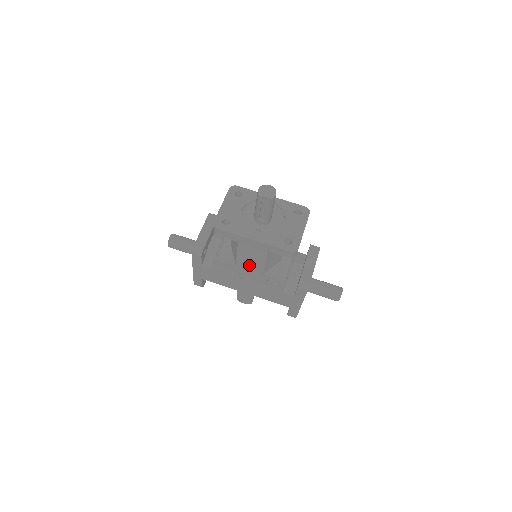
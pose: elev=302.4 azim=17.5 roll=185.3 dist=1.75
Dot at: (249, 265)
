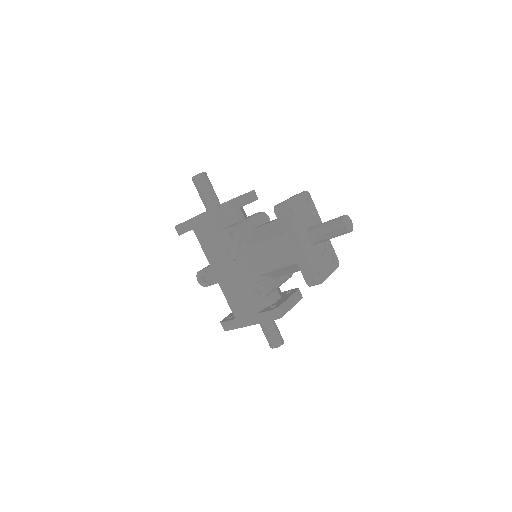
Dot at: (260, 258)
